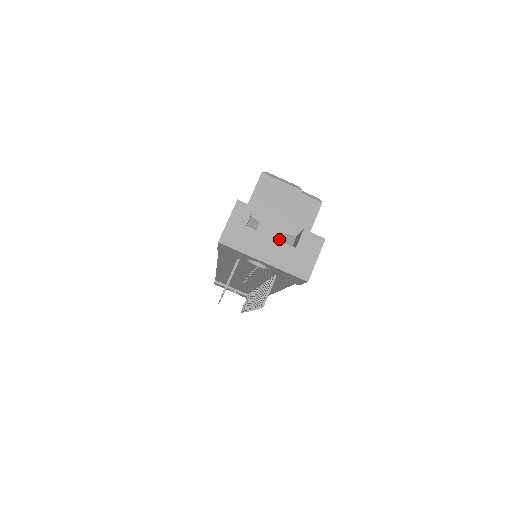
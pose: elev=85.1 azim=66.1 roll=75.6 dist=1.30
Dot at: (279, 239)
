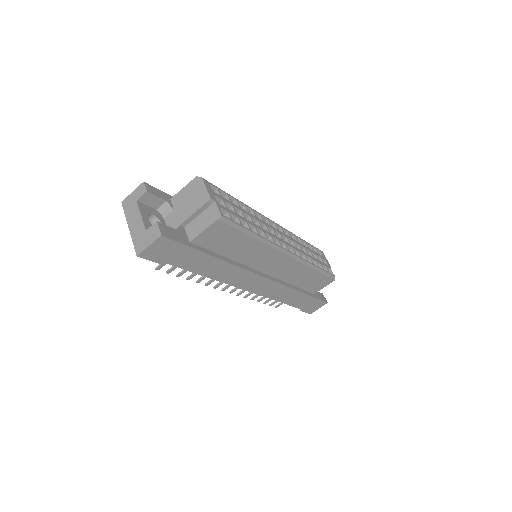
Dot at: (175, 227)
